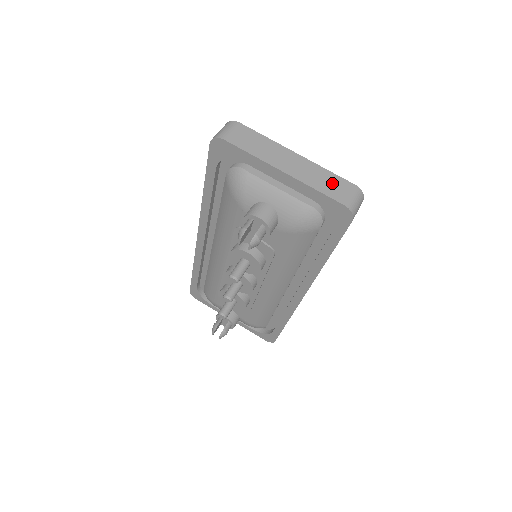
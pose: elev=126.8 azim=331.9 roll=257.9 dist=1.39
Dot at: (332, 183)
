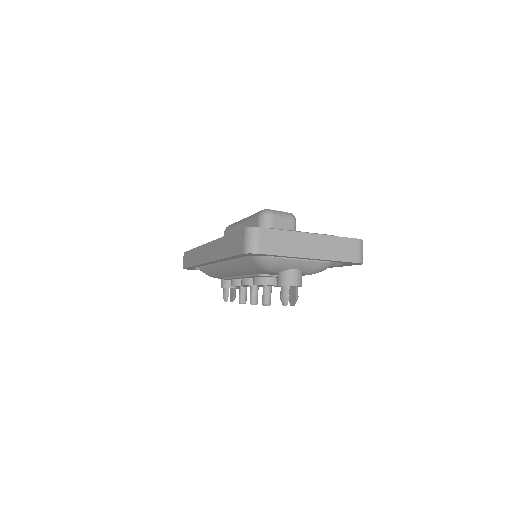
Dot at: (344, 248)
